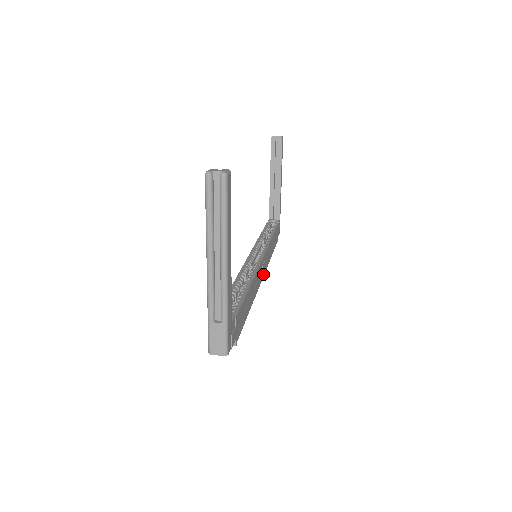
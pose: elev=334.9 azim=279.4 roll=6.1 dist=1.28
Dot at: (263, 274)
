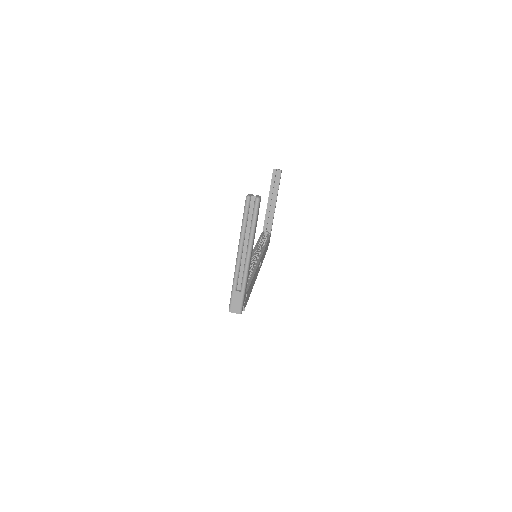
Dot at: (259, 270)
